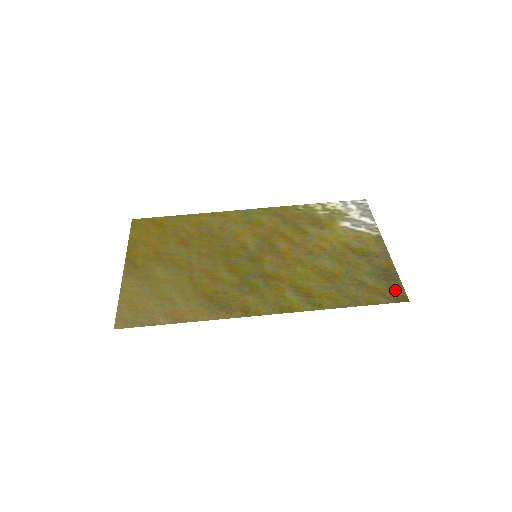
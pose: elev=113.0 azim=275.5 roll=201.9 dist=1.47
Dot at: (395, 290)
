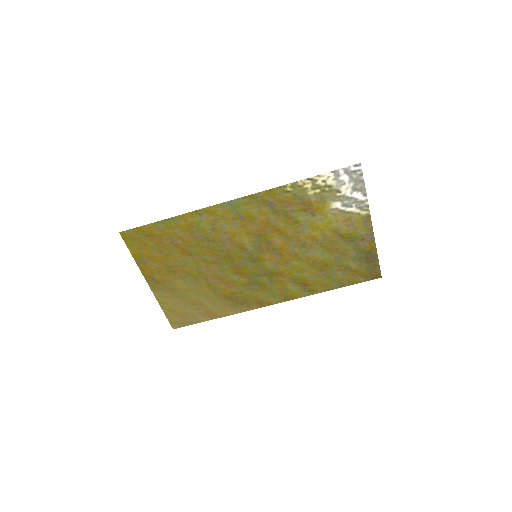
Dot at: (372, 270)
